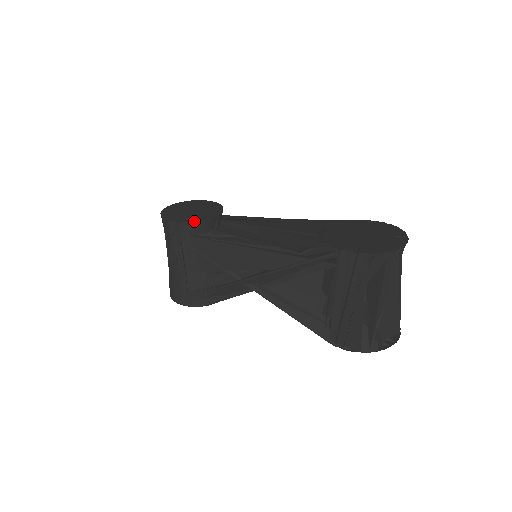
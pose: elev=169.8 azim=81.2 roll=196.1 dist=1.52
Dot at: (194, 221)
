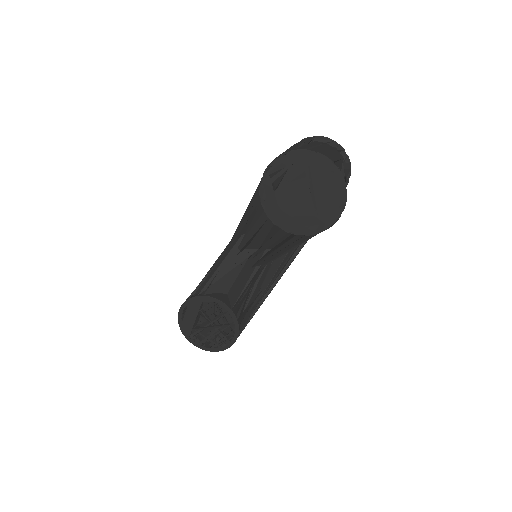
Dot at: occluded
